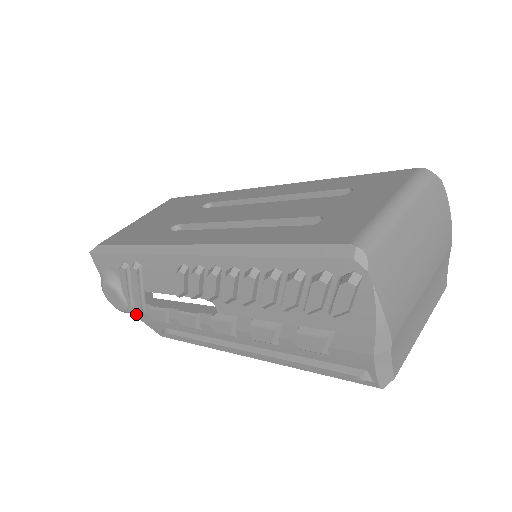
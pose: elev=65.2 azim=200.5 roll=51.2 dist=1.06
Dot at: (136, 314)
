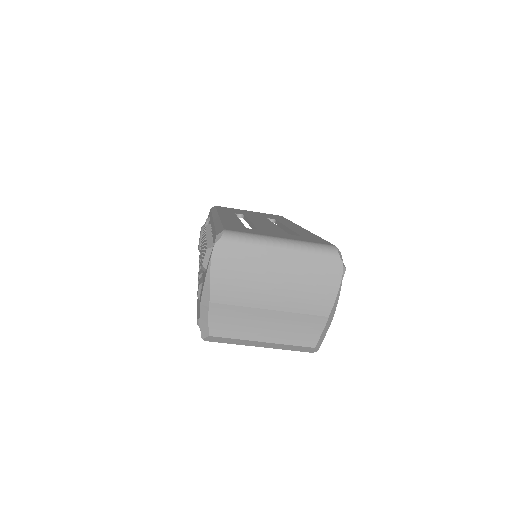
Dot at: occluded
